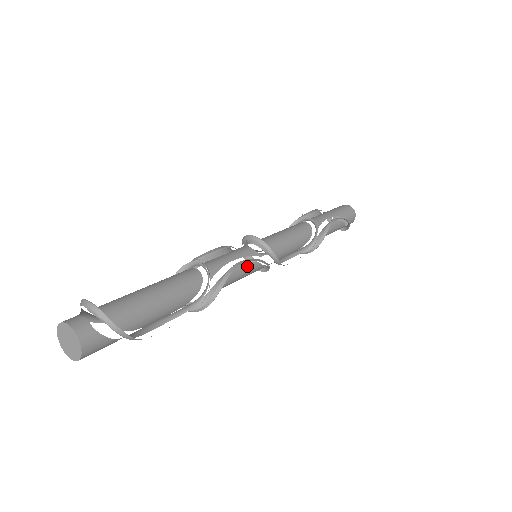
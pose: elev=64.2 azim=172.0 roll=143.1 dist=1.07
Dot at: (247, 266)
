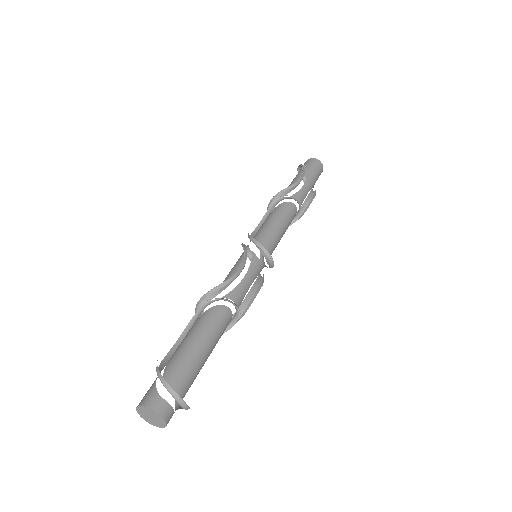
Dot at: occluded
